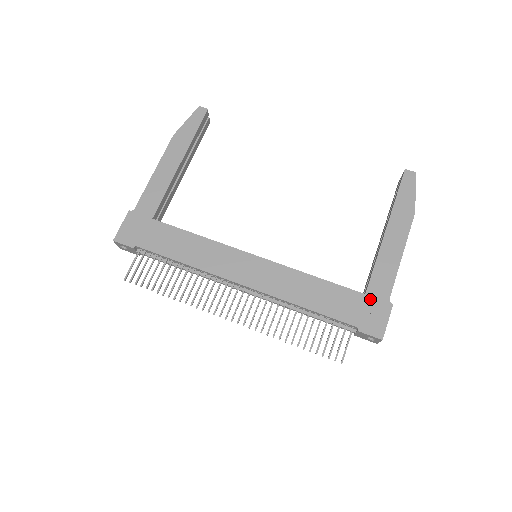
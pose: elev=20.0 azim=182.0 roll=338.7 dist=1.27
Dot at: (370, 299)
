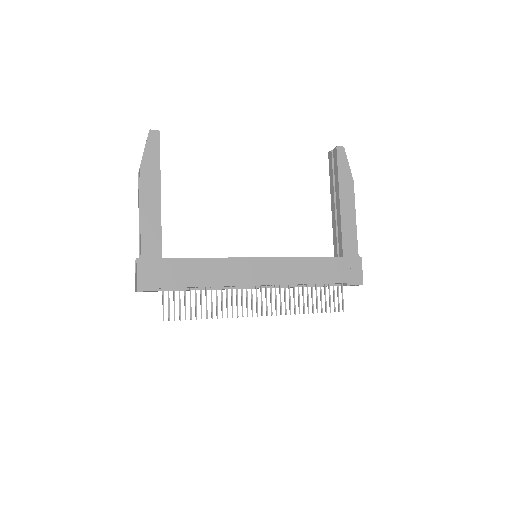
Dot at: (347, 259)
